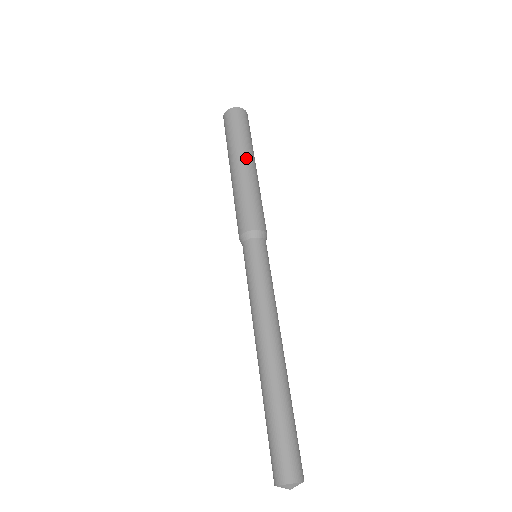
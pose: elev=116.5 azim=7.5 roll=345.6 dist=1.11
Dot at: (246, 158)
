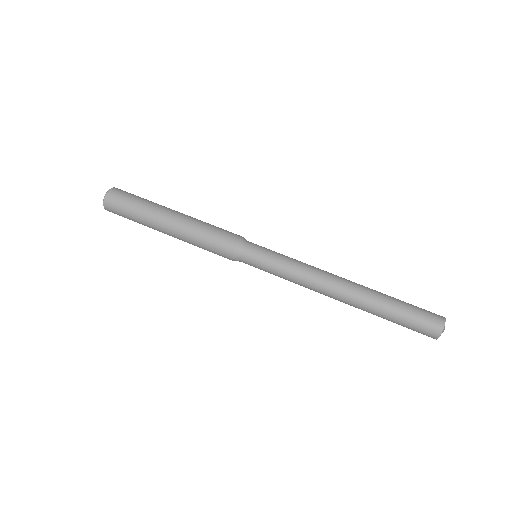
Dot at: (167, 211)
